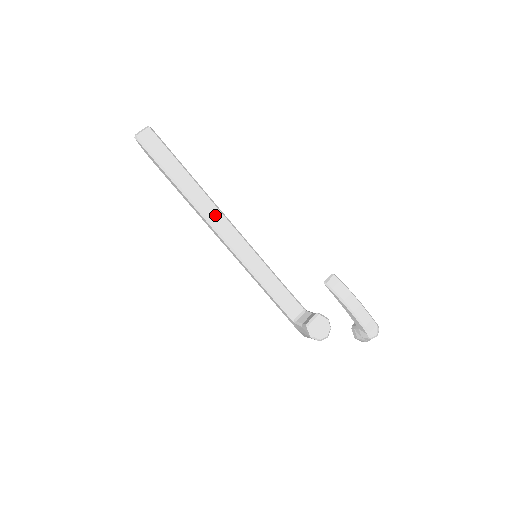
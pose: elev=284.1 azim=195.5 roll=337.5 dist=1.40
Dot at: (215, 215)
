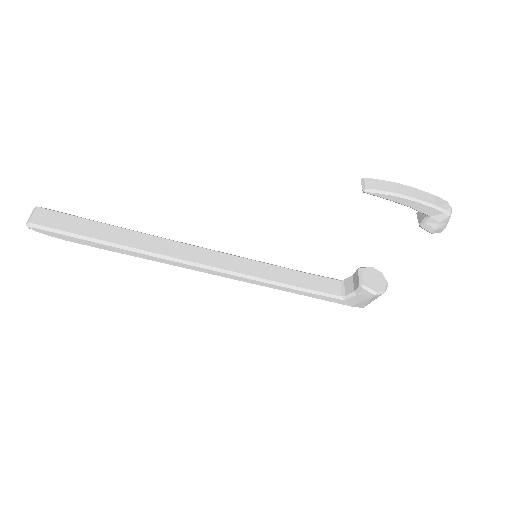
Dot at: (180, 250)
